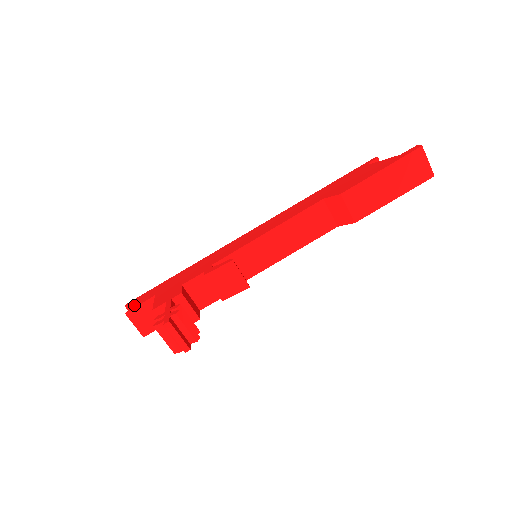
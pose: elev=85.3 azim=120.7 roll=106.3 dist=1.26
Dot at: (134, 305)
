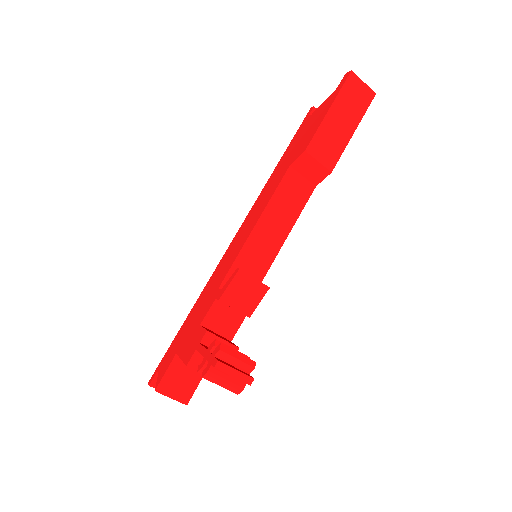
Dot at: (159, 377)
